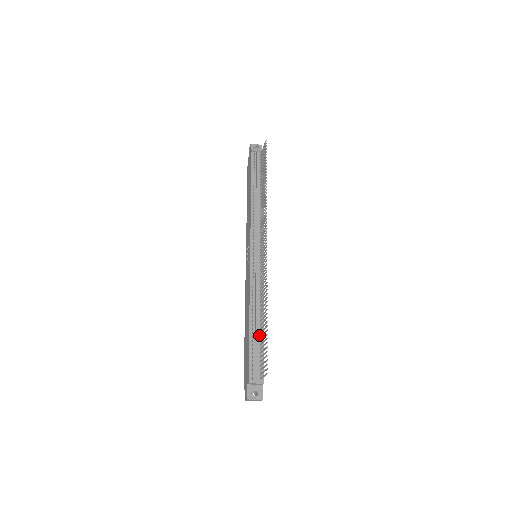
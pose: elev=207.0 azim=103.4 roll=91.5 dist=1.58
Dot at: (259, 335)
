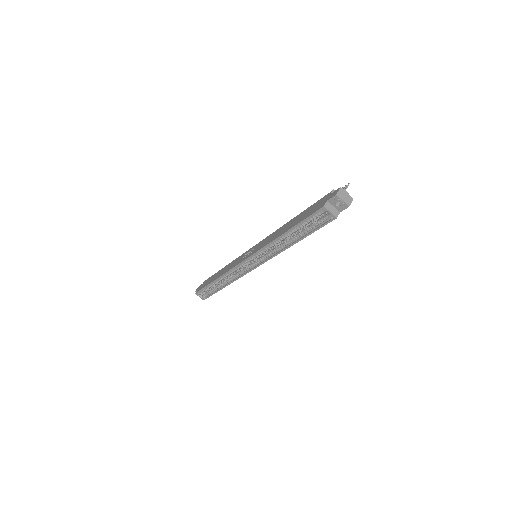
Dot at: occluded
